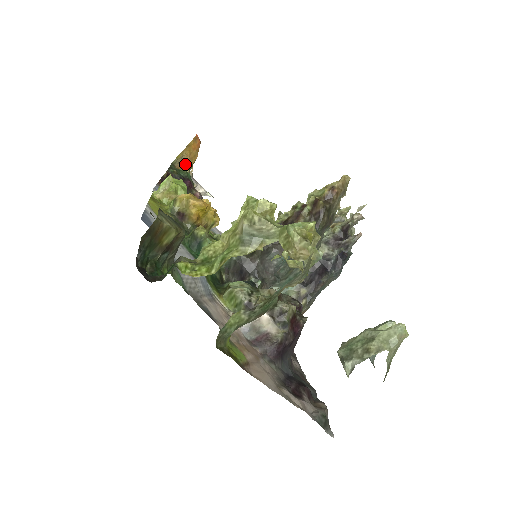
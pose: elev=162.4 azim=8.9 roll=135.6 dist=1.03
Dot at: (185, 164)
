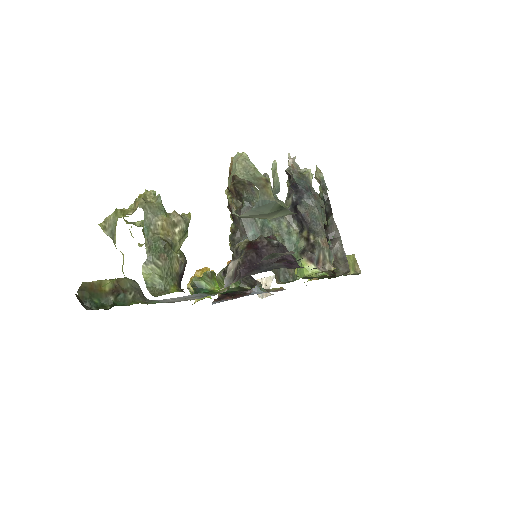
Dot at: occluded
